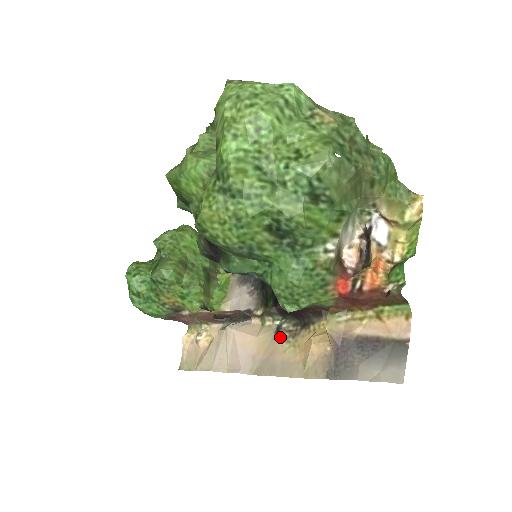
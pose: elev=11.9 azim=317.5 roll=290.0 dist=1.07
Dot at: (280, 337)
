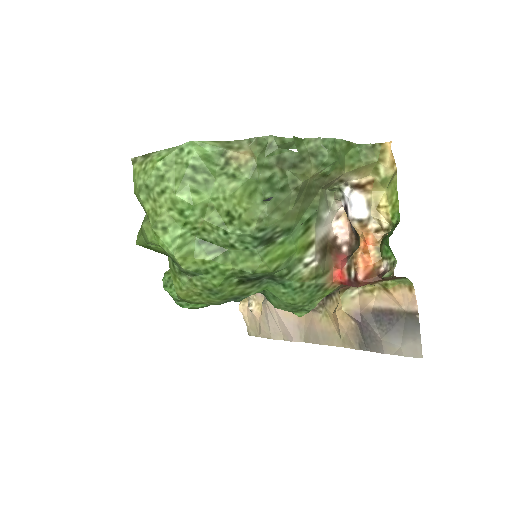
Dot at: occluded
